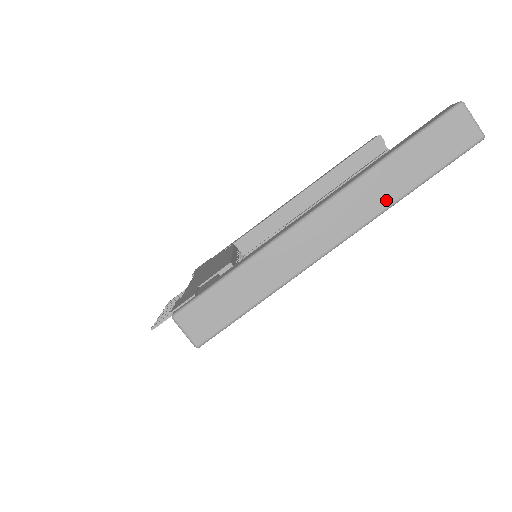
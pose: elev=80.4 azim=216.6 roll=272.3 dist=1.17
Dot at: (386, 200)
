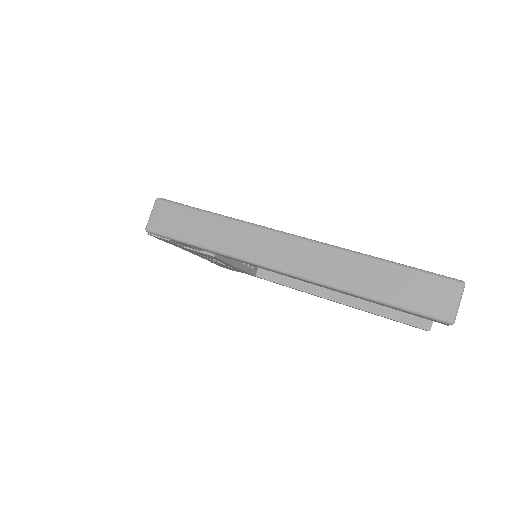
Dot at: (340, 281)
